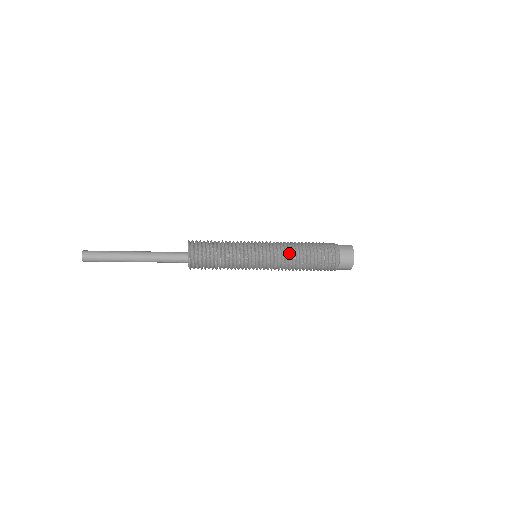
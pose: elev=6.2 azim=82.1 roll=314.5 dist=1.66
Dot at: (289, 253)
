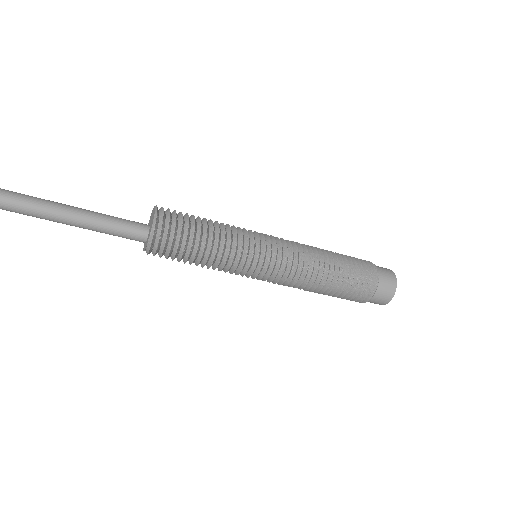
Dot at: (309, 262)
